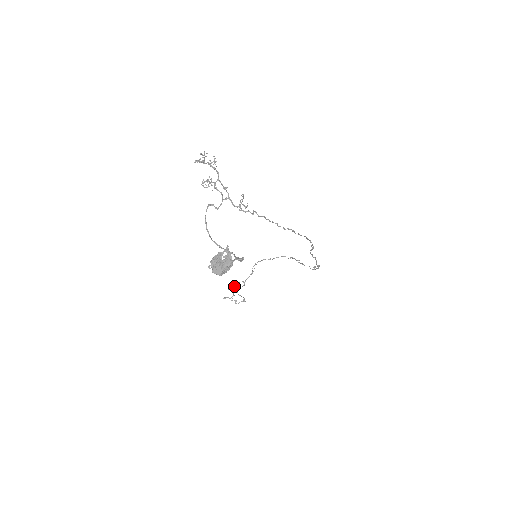
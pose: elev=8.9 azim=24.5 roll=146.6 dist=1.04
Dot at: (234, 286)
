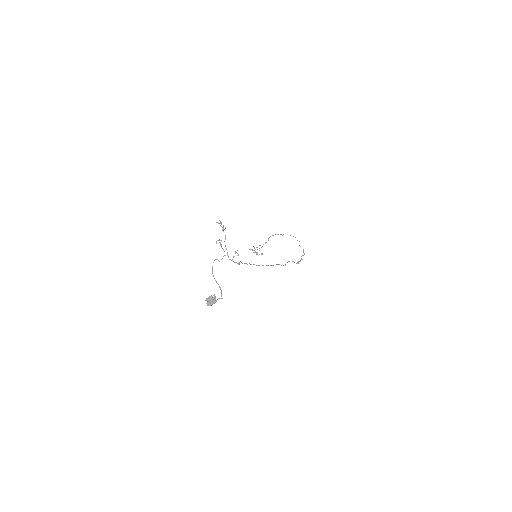
Dot at: occluded
